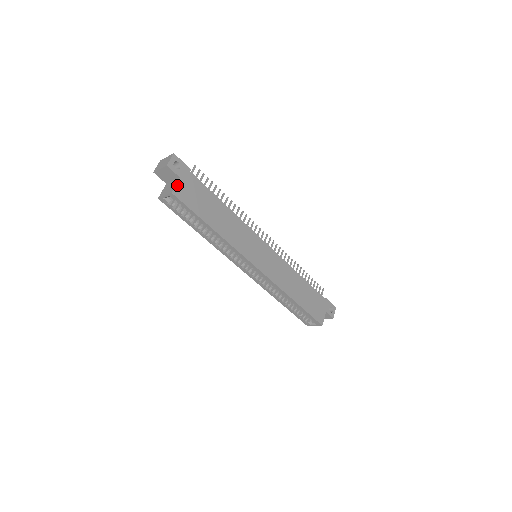
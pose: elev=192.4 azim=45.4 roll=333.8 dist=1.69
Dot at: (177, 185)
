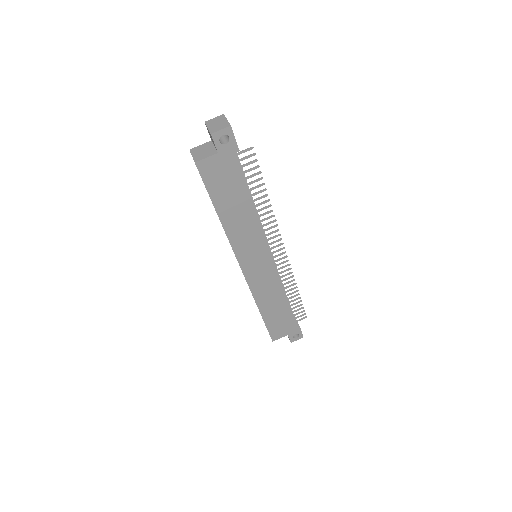
Dot at: (208, 158)
